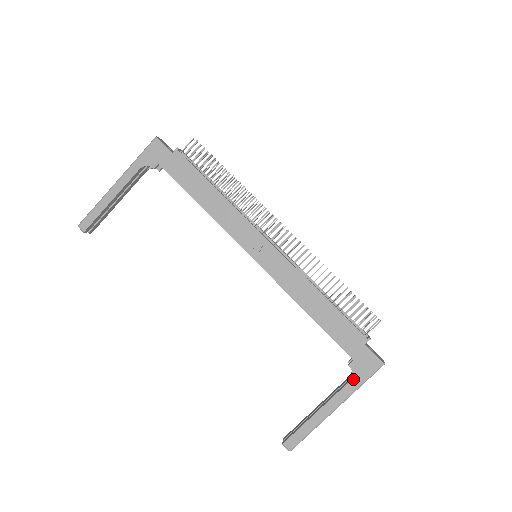
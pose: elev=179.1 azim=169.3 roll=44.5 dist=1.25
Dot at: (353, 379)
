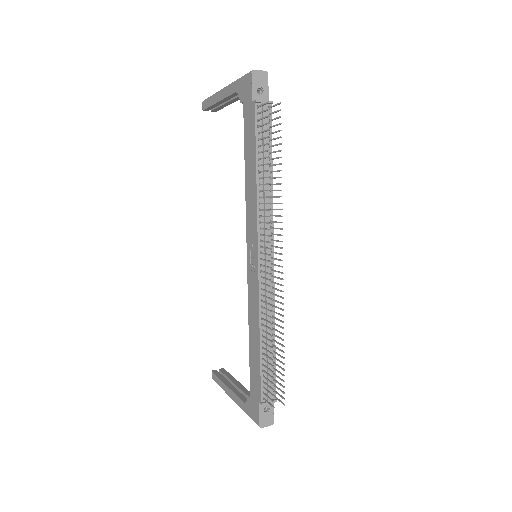
Dot at: (245, 404)
